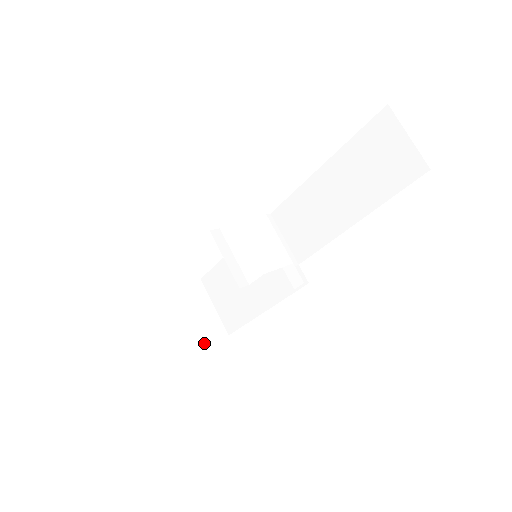
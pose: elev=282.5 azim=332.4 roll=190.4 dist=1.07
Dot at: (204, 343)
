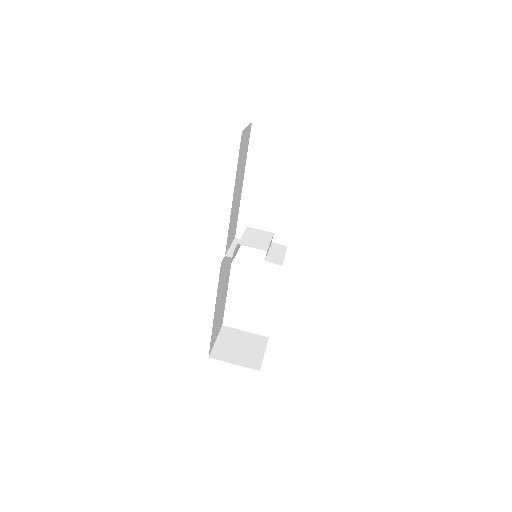
Dot at: (236, 363)
